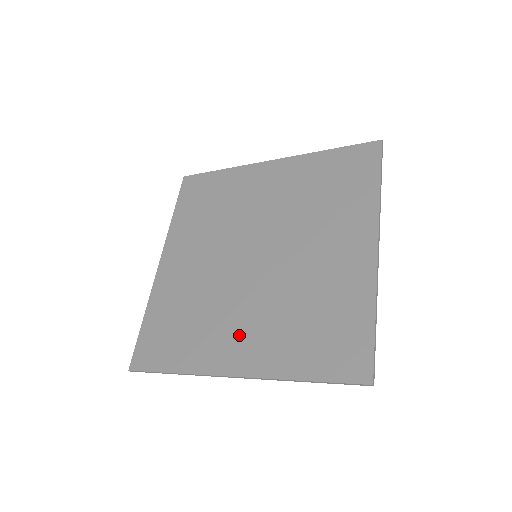
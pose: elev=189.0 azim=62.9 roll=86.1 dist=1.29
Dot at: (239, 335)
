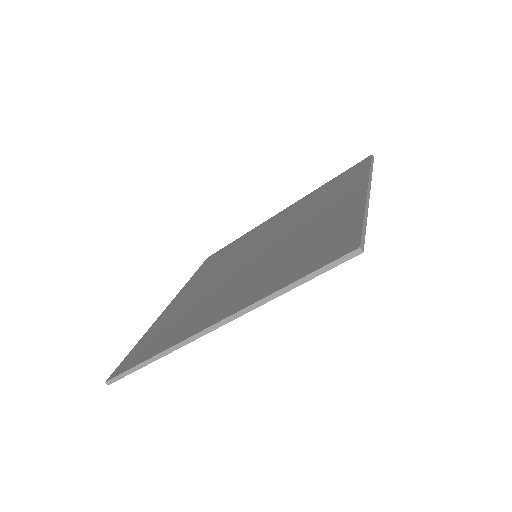
Dot at: (225, 300)
